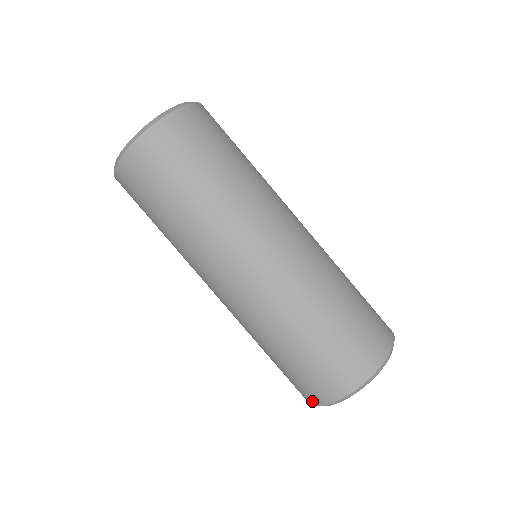
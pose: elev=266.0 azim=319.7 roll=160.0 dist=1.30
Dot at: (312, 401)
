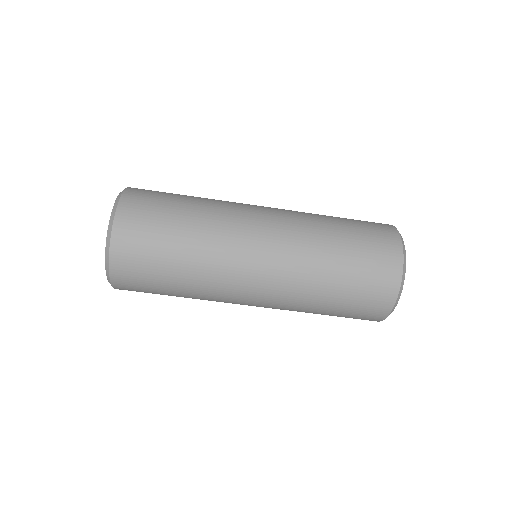
Dot at: (381, 317)
